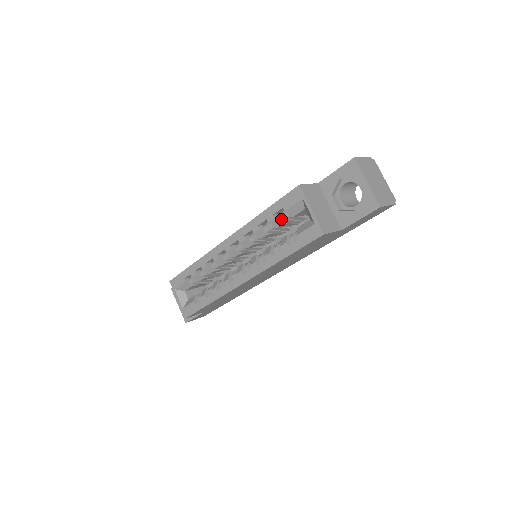
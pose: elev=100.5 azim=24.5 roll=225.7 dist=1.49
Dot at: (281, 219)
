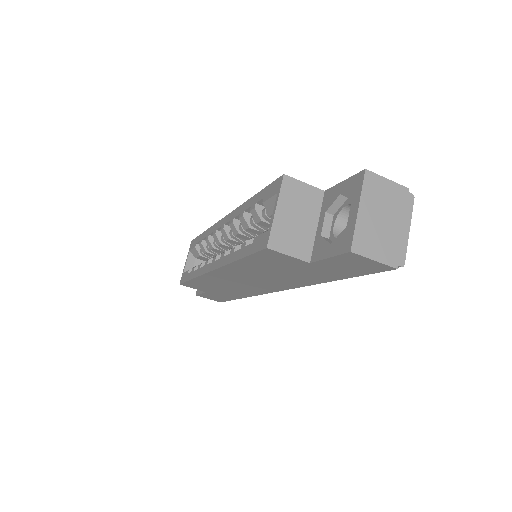
Dot at: (262, 213)
